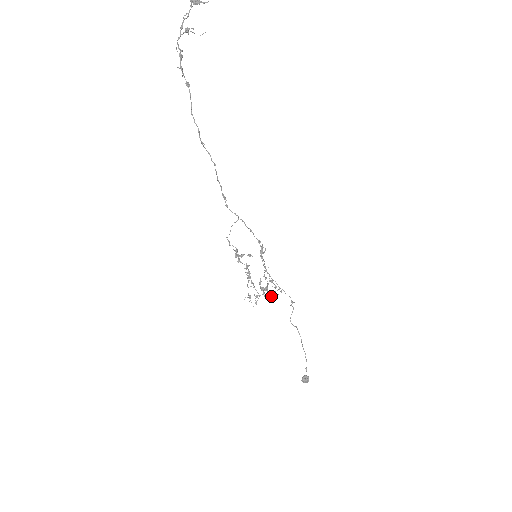
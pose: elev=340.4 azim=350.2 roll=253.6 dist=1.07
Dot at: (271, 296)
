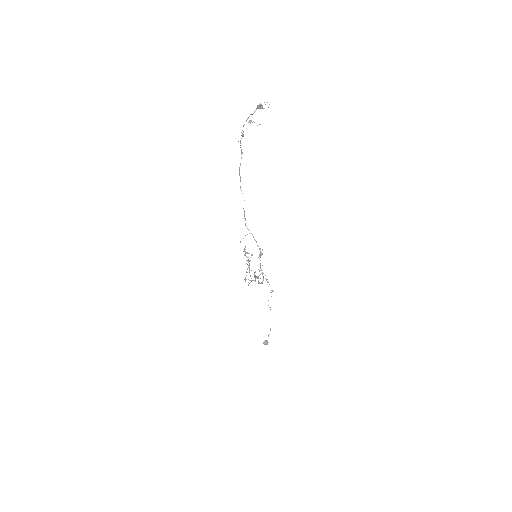
Dot at: (259, 283)
